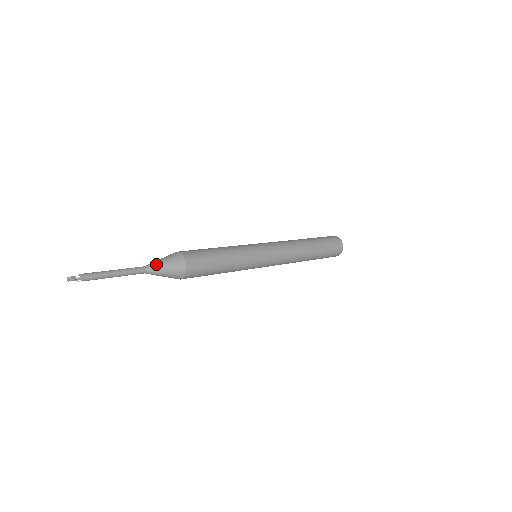
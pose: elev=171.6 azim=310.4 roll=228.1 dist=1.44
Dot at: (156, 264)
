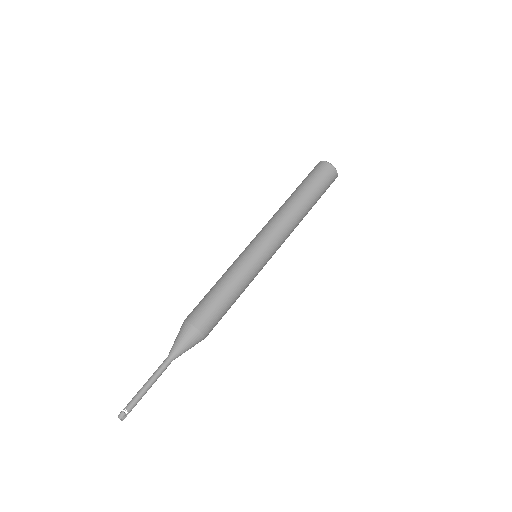
Dot at: (181, 353)
